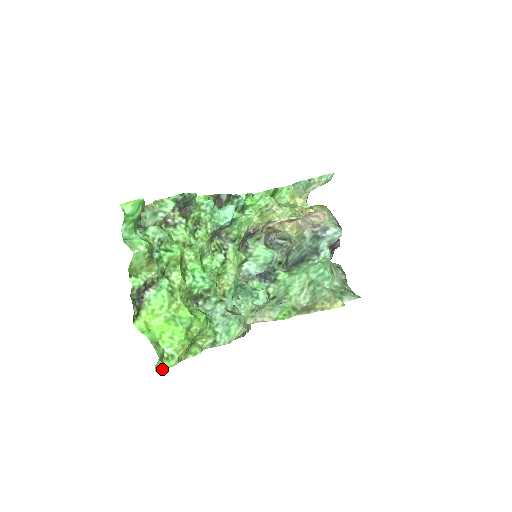
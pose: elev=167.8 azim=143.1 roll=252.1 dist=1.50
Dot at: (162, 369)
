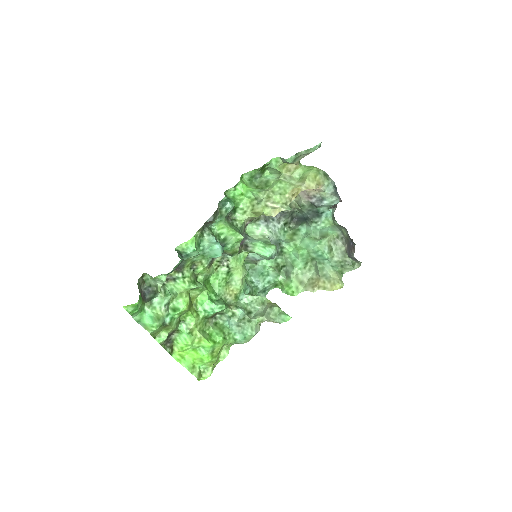
Dot at: occluded
